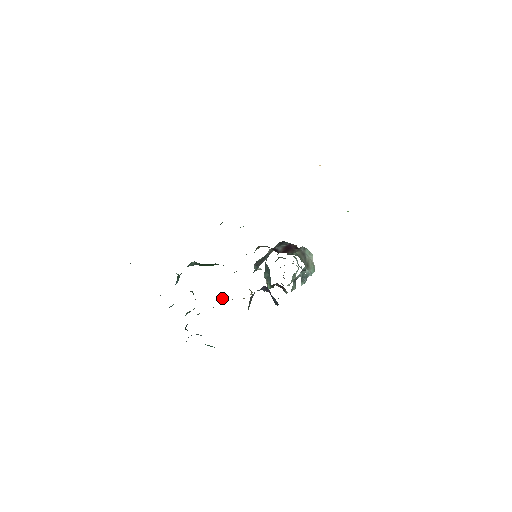
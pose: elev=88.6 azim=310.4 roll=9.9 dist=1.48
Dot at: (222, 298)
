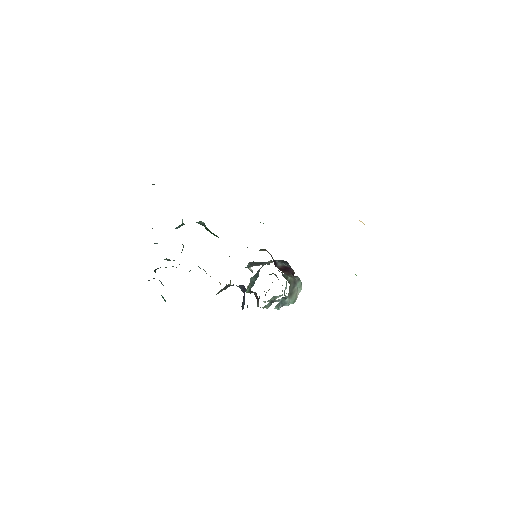
Dot at: (203, 269)
